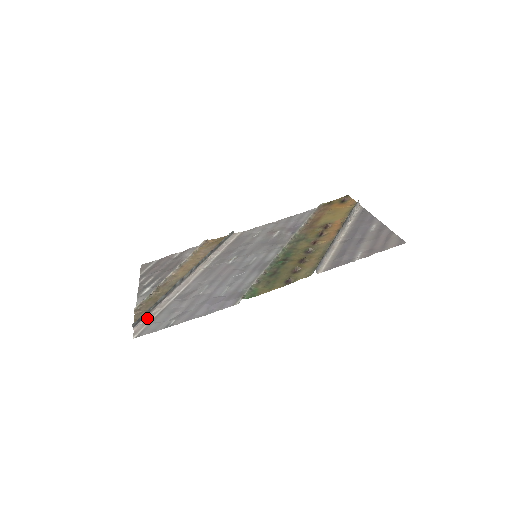
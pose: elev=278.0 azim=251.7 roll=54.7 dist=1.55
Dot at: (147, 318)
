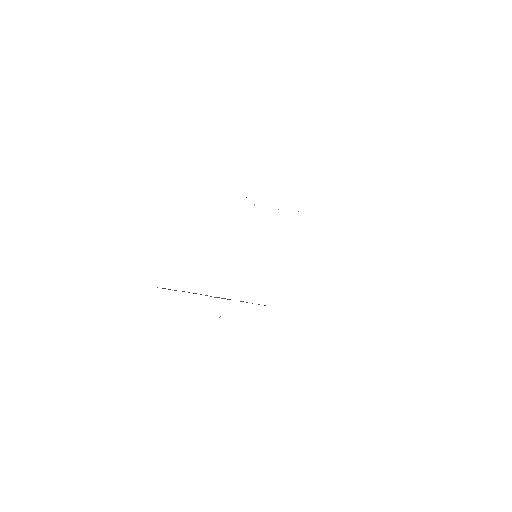
Dot at: occluded
